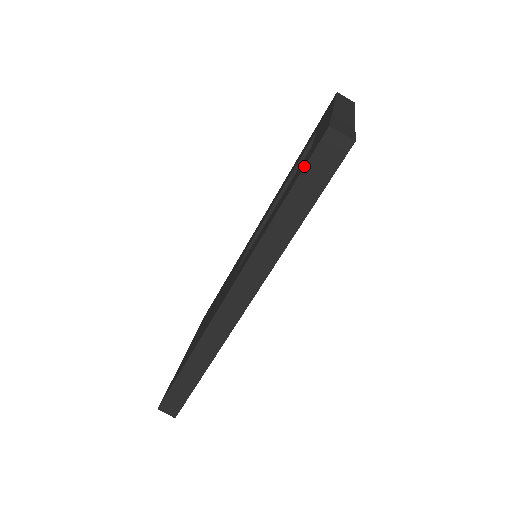
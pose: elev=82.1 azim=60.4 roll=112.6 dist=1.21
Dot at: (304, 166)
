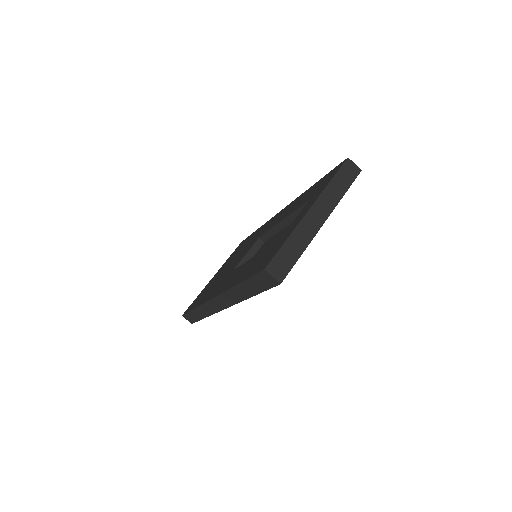
Dot at: (251, 276)
